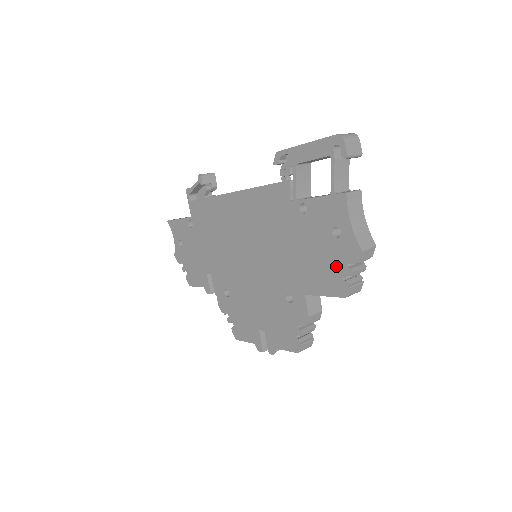
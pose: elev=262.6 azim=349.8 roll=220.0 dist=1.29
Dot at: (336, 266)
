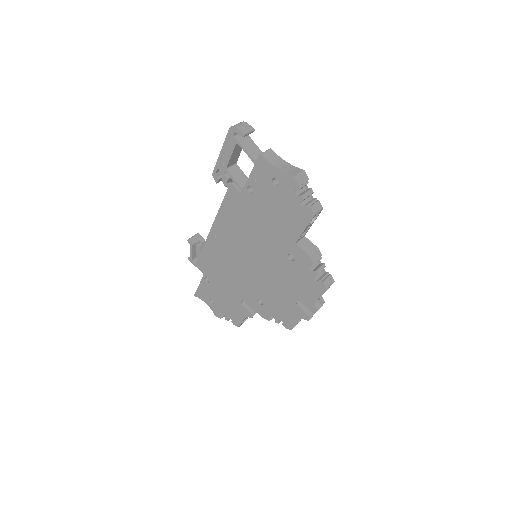
Dot at: (293, 203)
